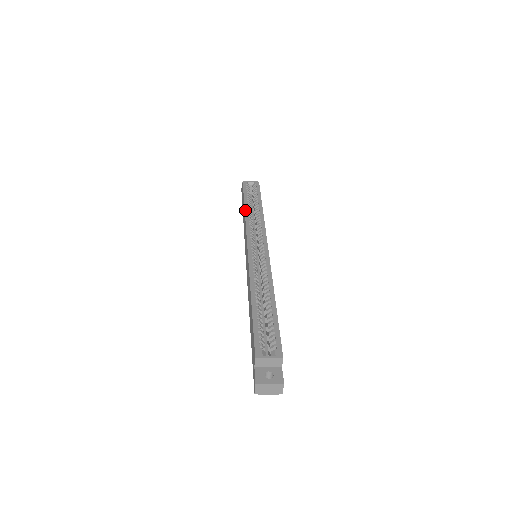
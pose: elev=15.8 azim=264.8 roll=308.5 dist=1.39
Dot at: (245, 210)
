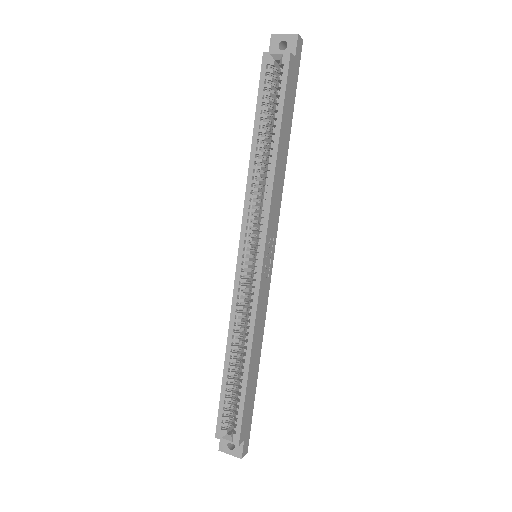
Dot at: (250, 158)
